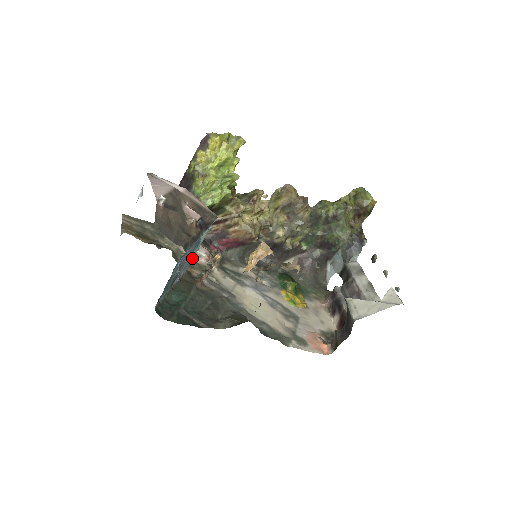
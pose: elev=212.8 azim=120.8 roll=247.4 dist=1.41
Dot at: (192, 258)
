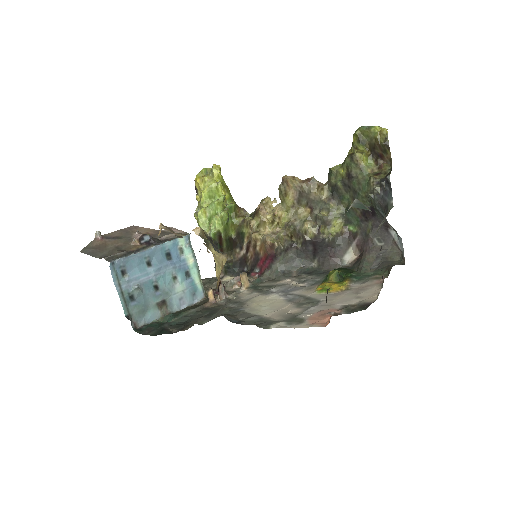
Dot at: (200, 283)
